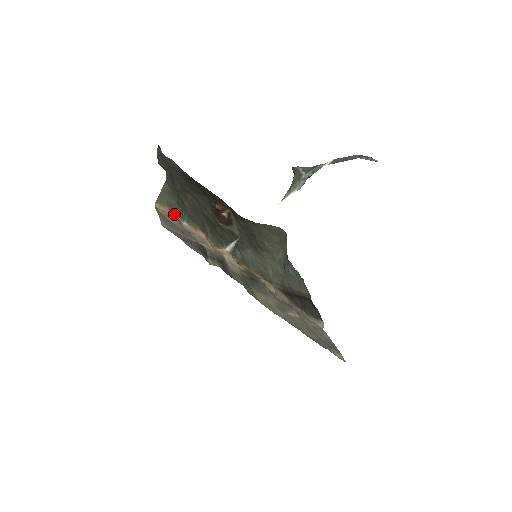
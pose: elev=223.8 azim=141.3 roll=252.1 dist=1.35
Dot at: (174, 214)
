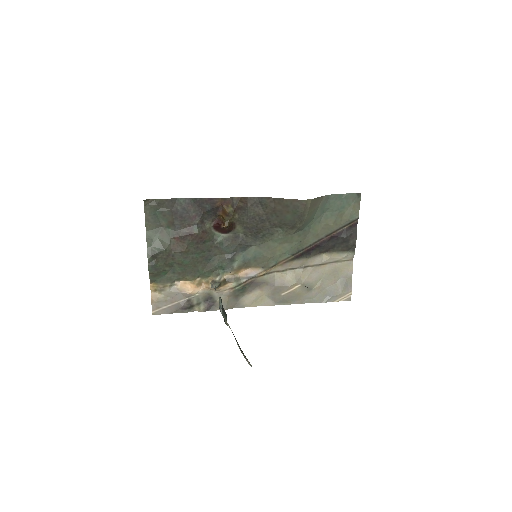
Dot at: (165, 285)
